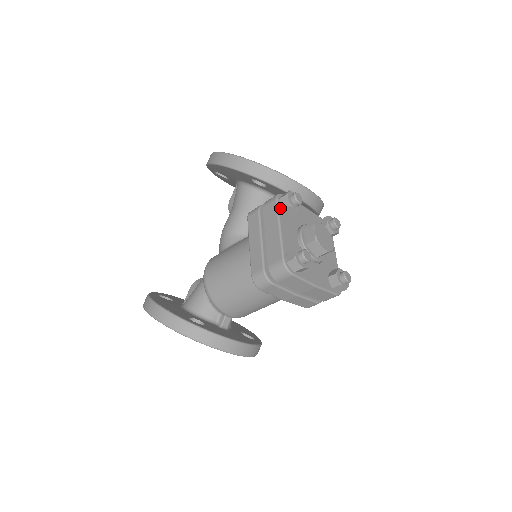
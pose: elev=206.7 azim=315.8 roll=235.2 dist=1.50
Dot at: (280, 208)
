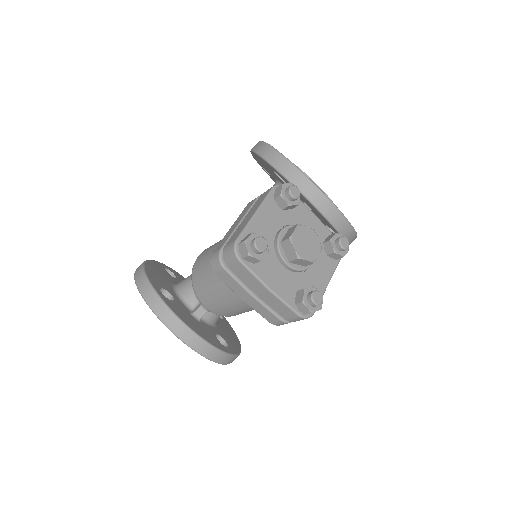
Dot at: (271, 196)
